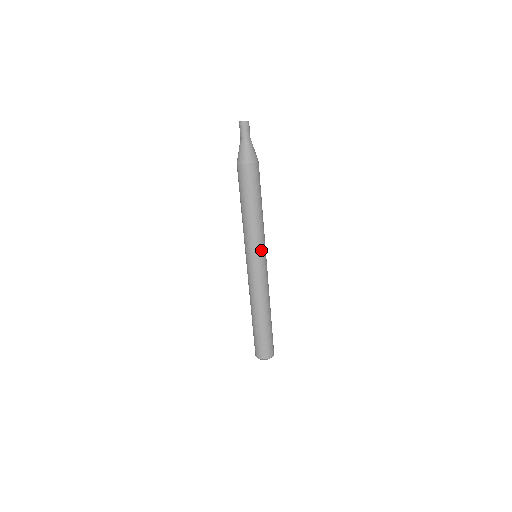
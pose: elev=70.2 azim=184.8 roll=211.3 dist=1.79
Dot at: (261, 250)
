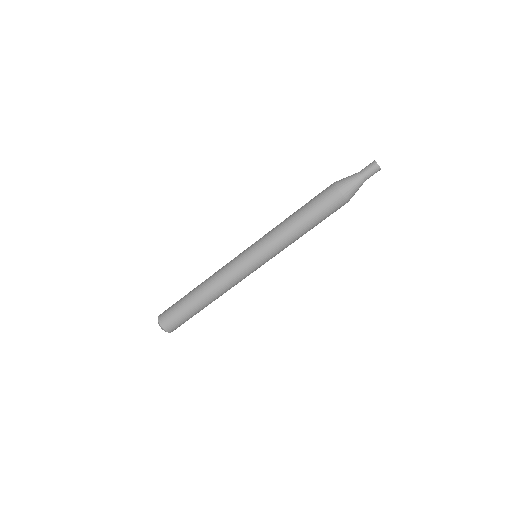
Dot at: occluded
